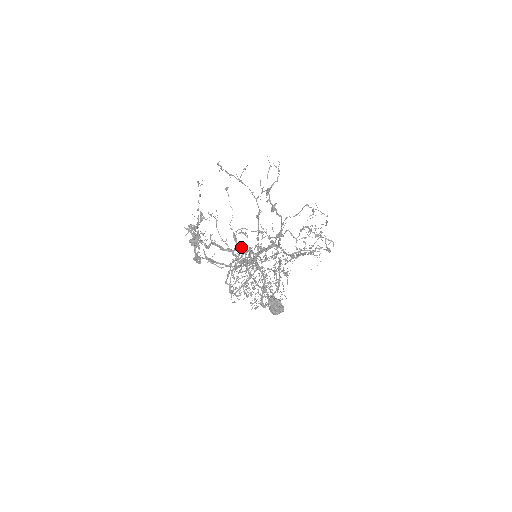
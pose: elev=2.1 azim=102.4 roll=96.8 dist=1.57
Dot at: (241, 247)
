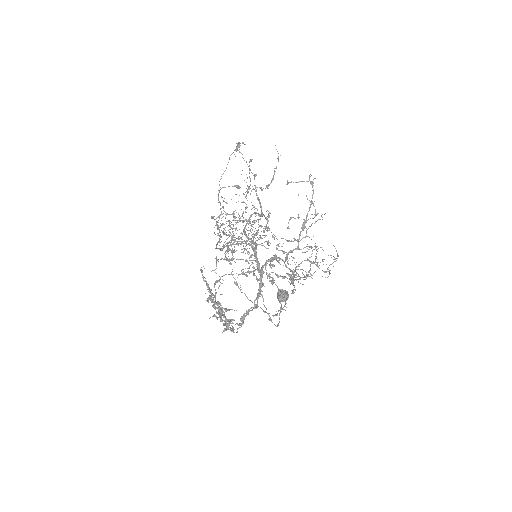
Dot at: occluded
